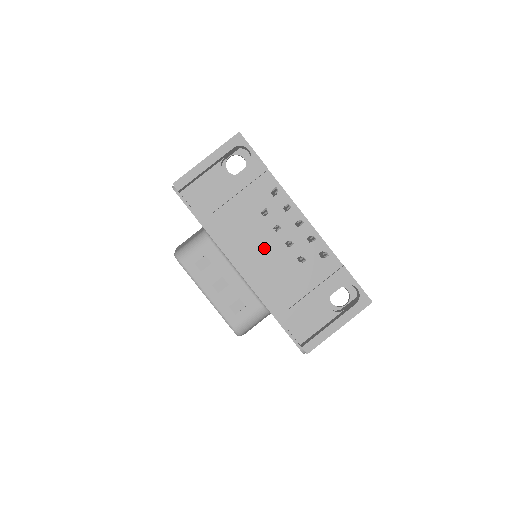
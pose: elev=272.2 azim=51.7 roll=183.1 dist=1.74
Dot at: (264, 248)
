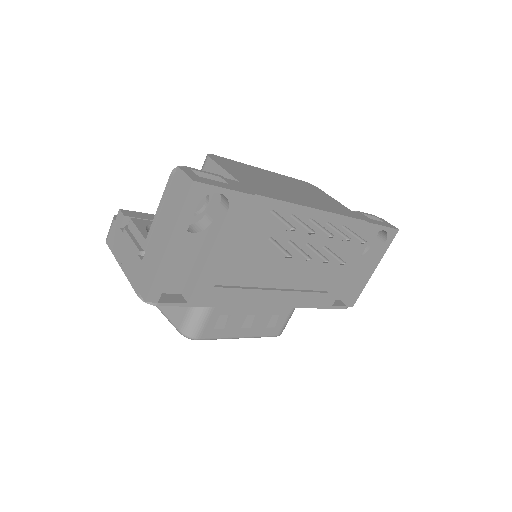
Dot at: (284, 269)
